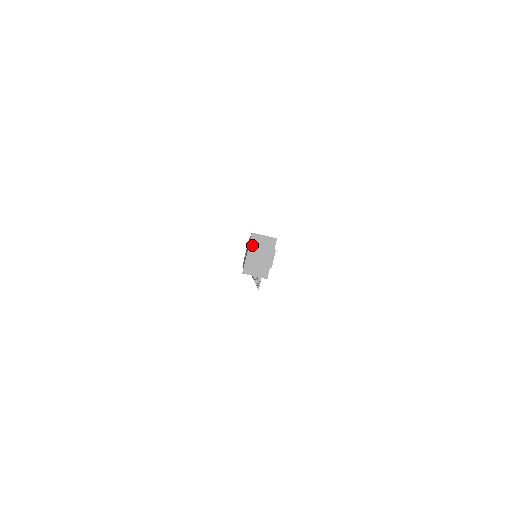
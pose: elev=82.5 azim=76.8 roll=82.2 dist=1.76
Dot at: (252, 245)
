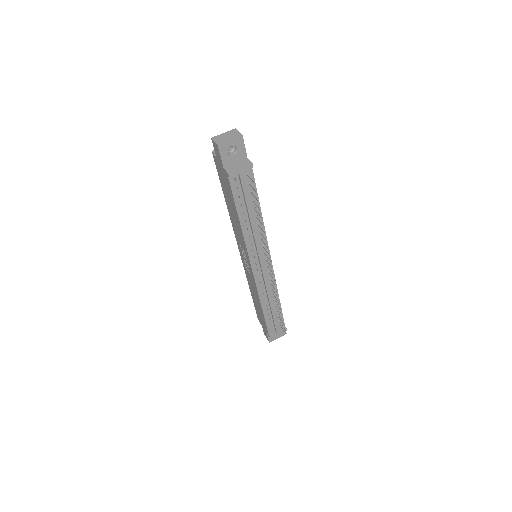
Dot at: (214, 137)
